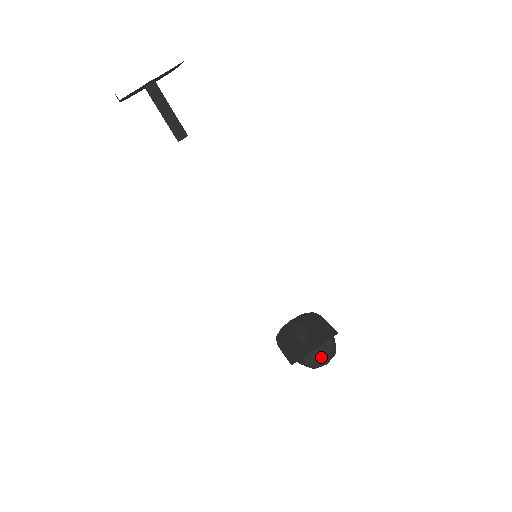
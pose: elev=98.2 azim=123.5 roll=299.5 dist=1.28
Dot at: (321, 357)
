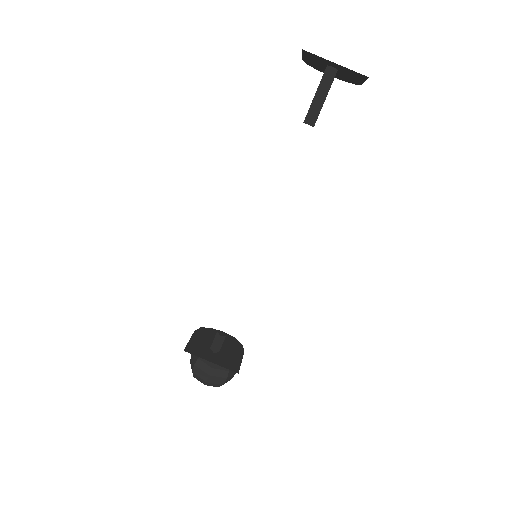
Dot at: (208, 374)
